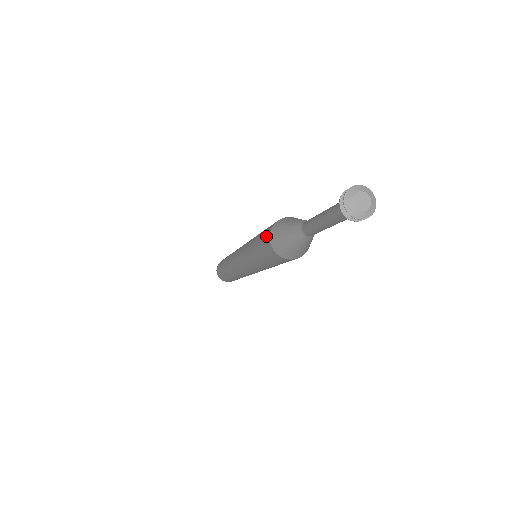
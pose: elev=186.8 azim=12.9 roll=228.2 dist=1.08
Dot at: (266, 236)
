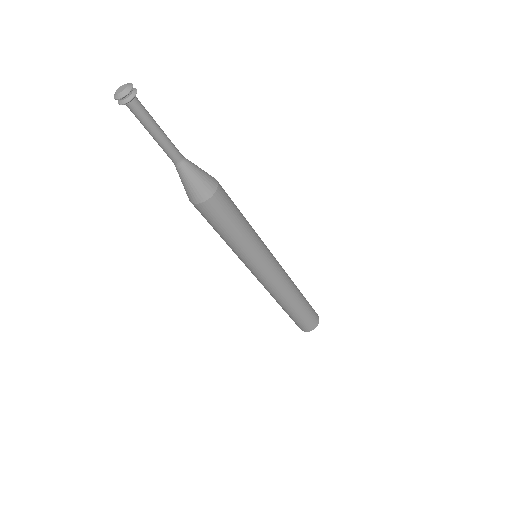
Dot at: (197, 209)
